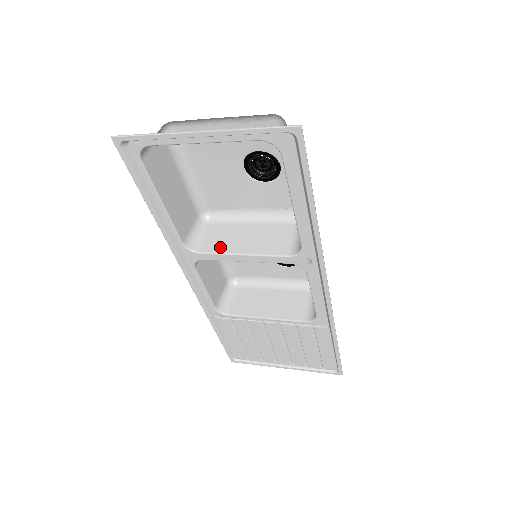
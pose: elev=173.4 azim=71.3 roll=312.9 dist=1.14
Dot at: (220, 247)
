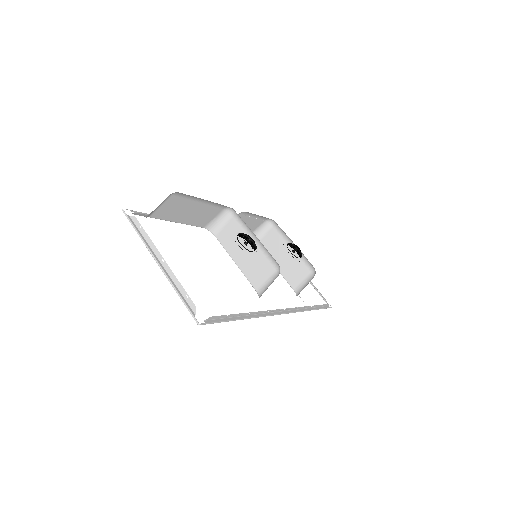
Dot at: (227, 244)
